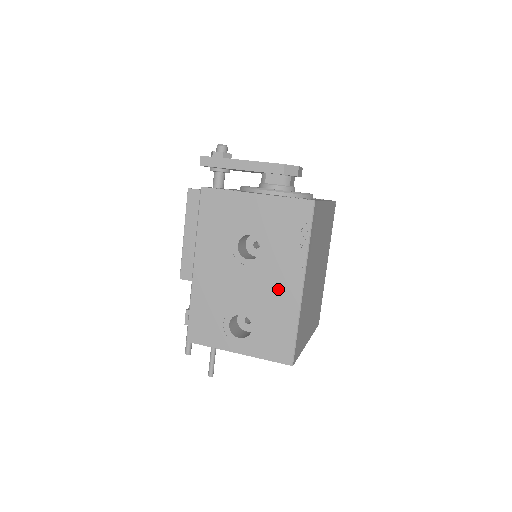
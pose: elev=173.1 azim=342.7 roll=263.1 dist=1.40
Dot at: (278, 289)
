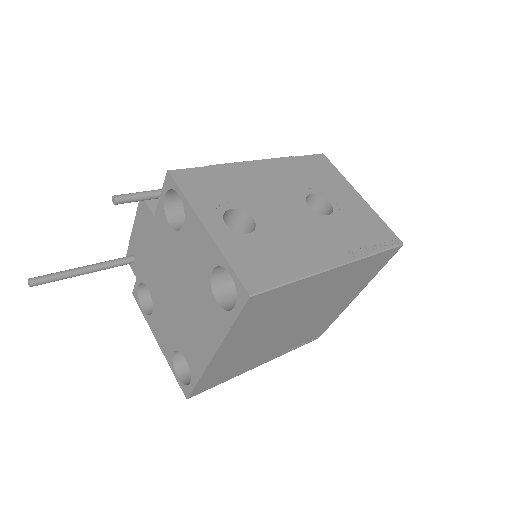
Dot at: (312, 243)
